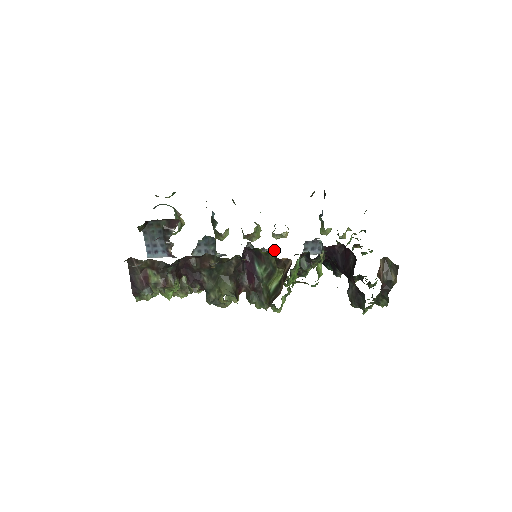
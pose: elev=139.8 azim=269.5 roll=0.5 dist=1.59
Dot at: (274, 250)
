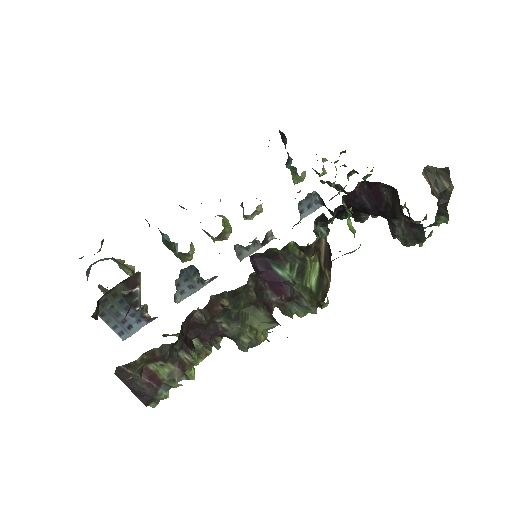
Dot at: (268, 235)
